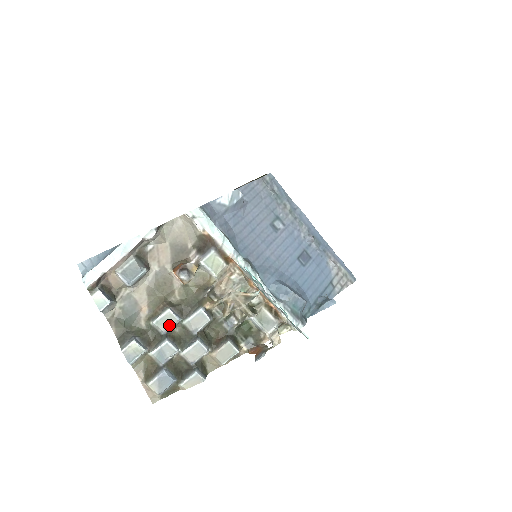
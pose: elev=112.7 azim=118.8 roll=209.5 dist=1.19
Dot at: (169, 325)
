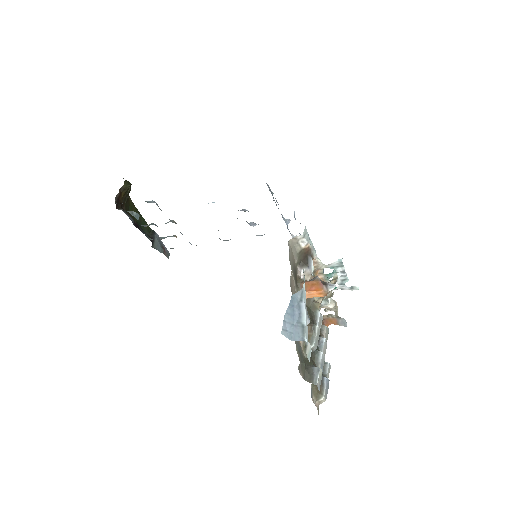
Dot at: (318, 339)
